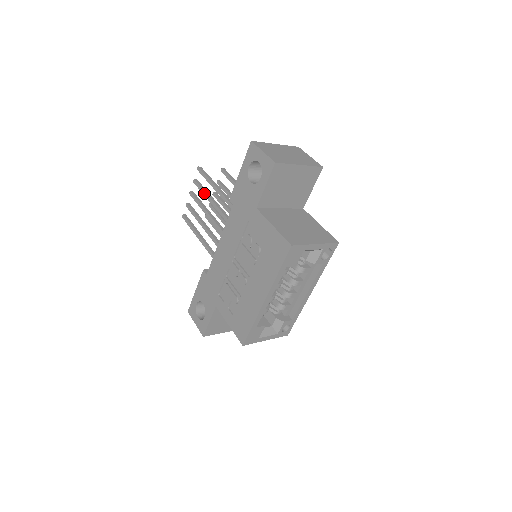
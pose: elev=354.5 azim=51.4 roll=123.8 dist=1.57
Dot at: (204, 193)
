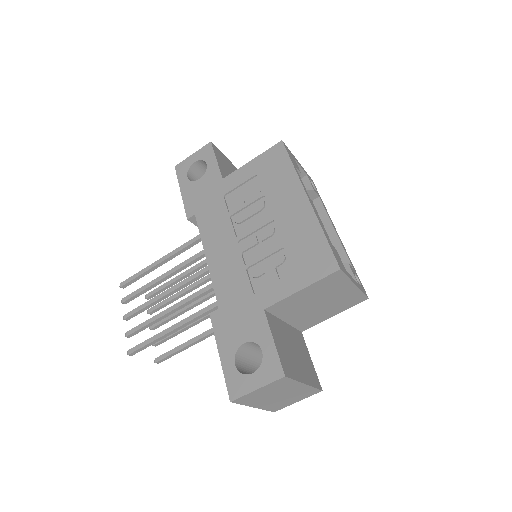
Dot at: (146, 286)
